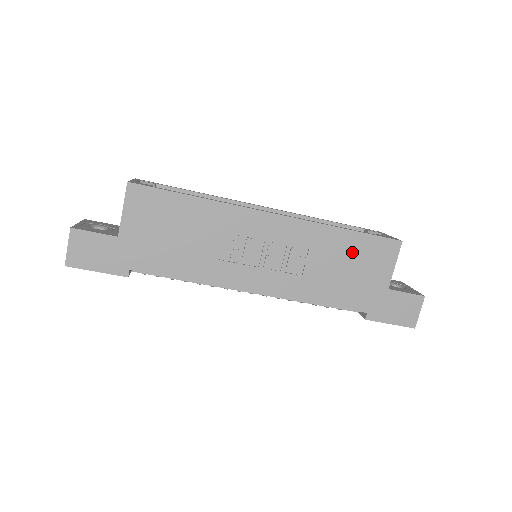
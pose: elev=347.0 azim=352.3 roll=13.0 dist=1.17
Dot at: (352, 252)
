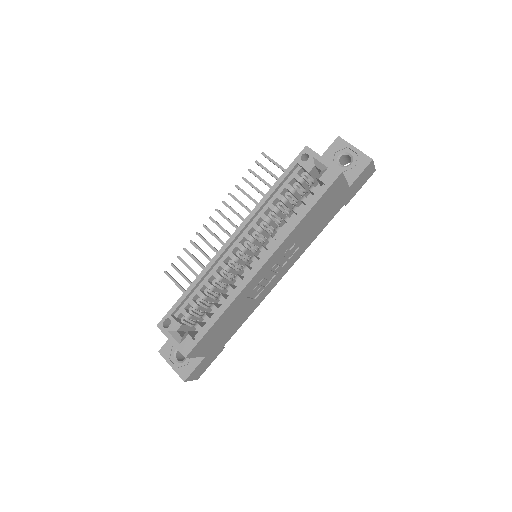
Dot at: (317, 212)
